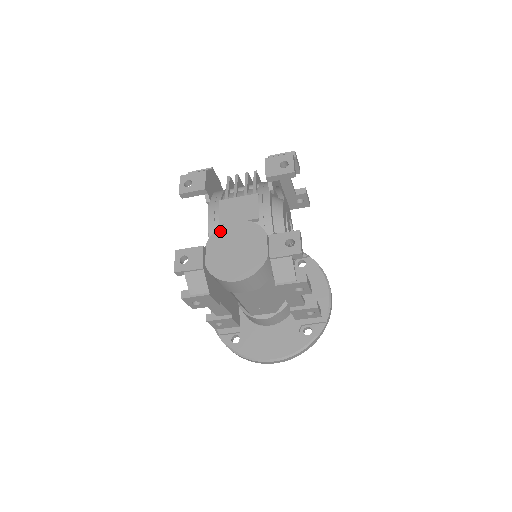
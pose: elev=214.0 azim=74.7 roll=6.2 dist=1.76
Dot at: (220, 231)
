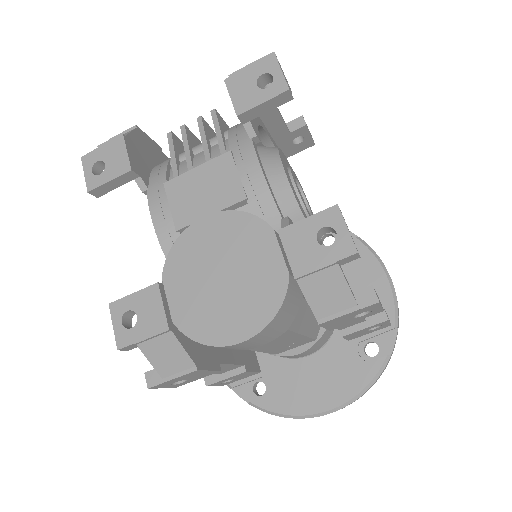
Dot at: (181, 245)
